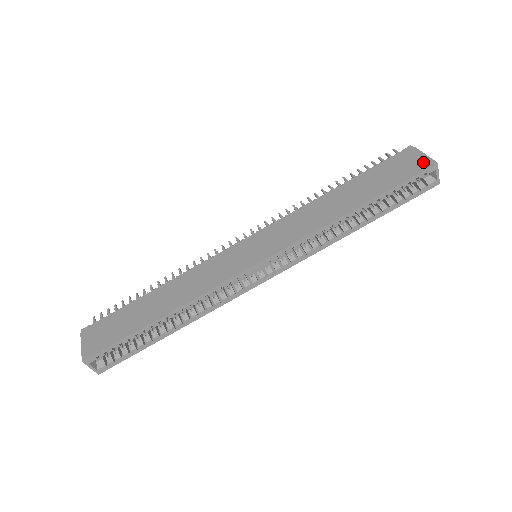
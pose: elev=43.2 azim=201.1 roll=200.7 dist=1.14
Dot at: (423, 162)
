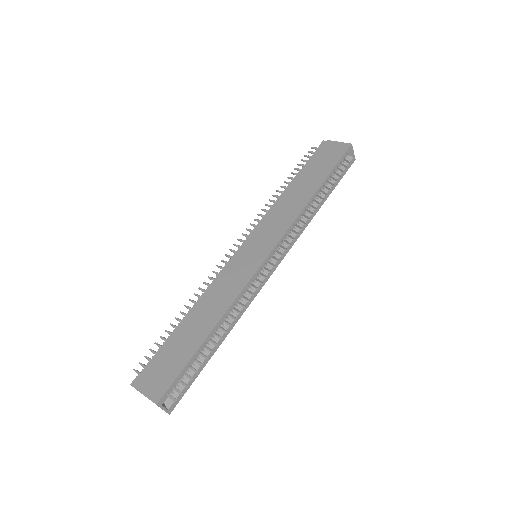
Dot at: (341, 147)
